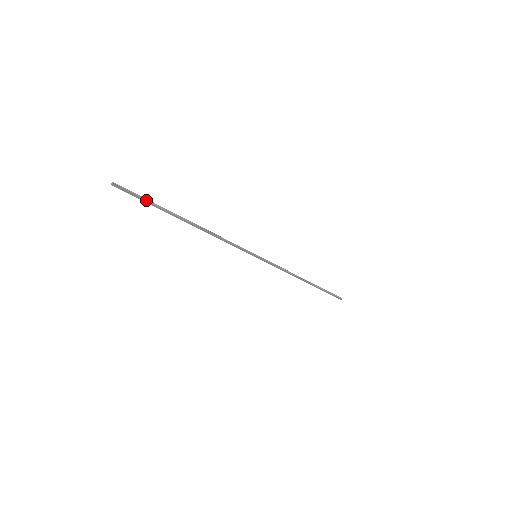
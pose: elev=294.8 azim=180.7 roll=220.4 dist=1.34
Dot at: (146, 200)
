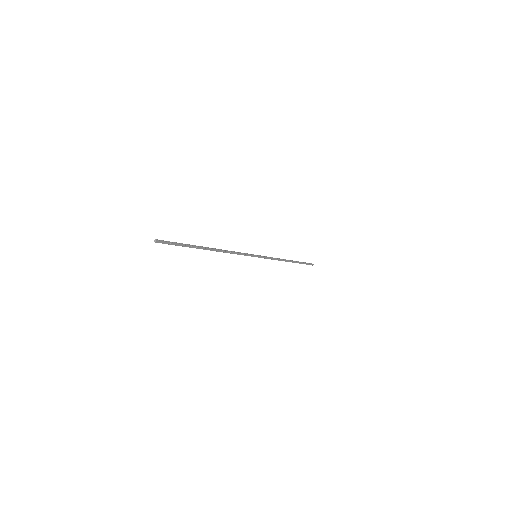
Dot at: (180, 244)
